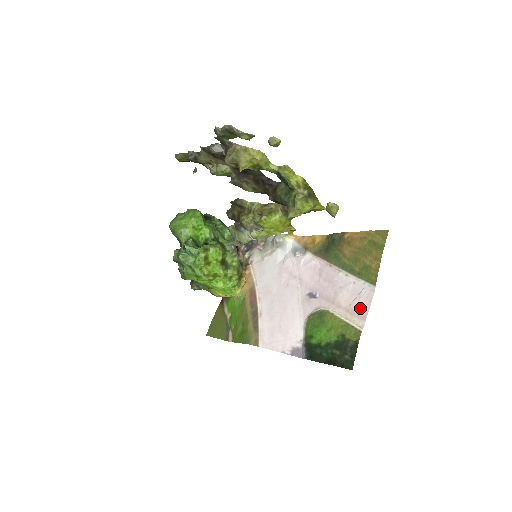
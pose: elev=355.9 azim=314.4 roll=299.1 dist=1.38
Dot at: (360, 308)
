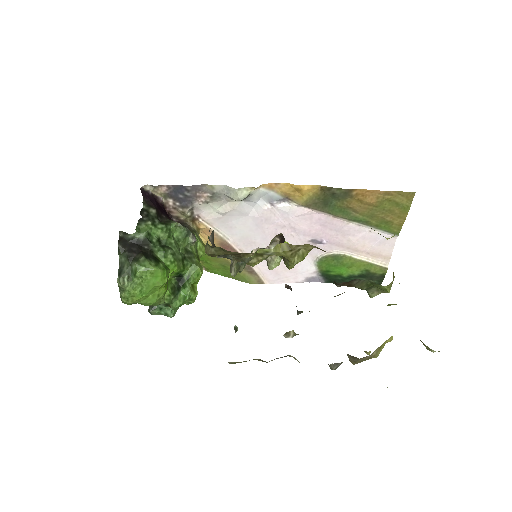
Dot at: (382, 252)
